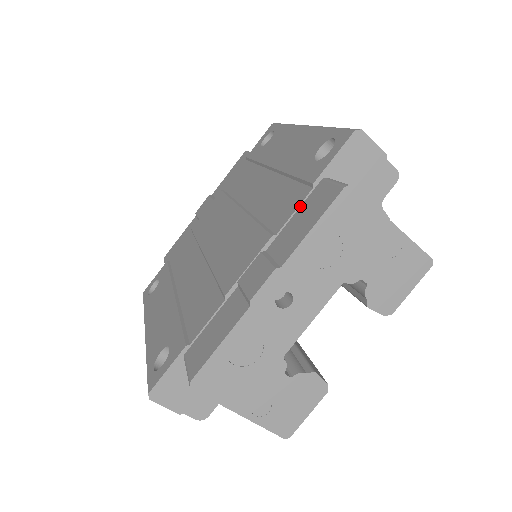
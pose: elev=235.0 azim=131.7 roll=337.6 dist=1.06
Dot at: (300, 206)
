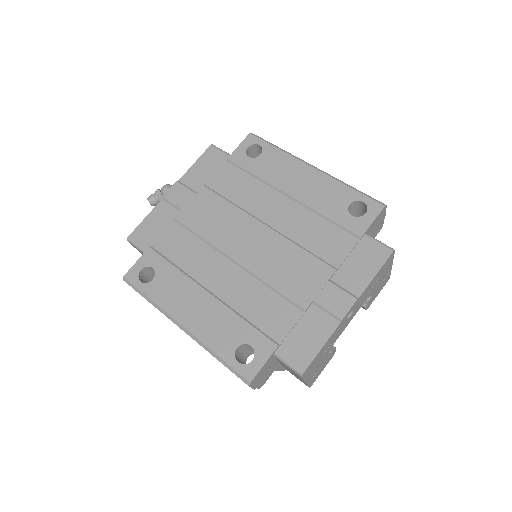
Dot at: (352, 251)
